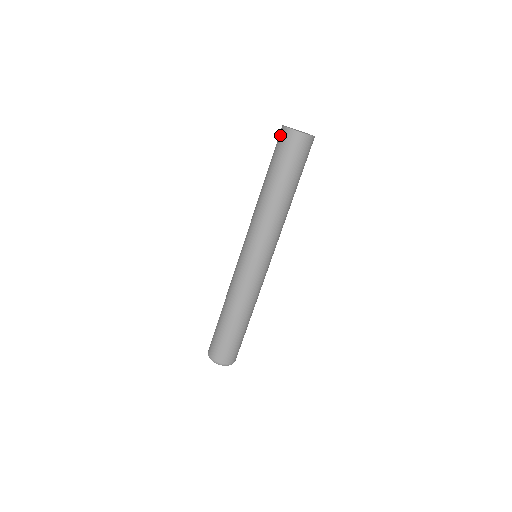
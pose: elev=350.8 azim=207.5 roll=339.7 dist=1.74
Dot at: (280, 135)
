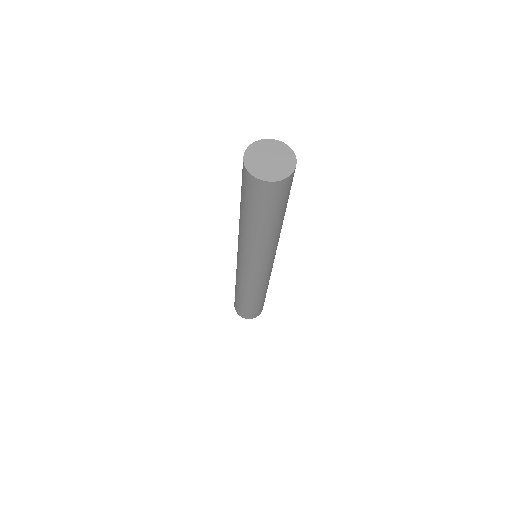
Dot at: (244, 177)
